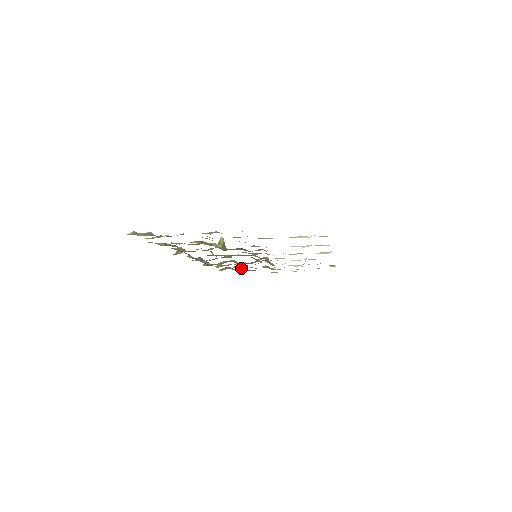
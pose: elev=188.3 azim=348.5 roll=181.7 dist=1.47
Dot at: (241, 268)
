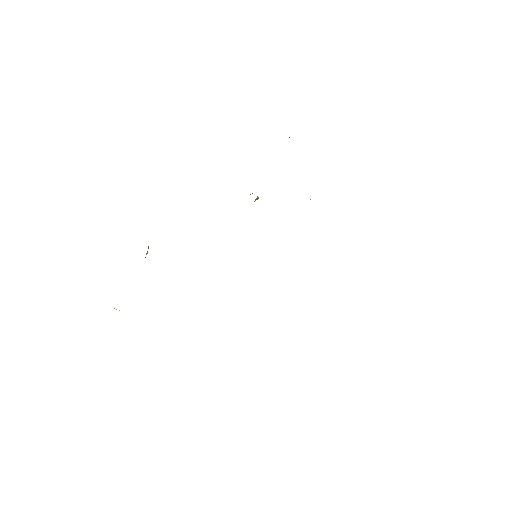
Dot at: occluded
